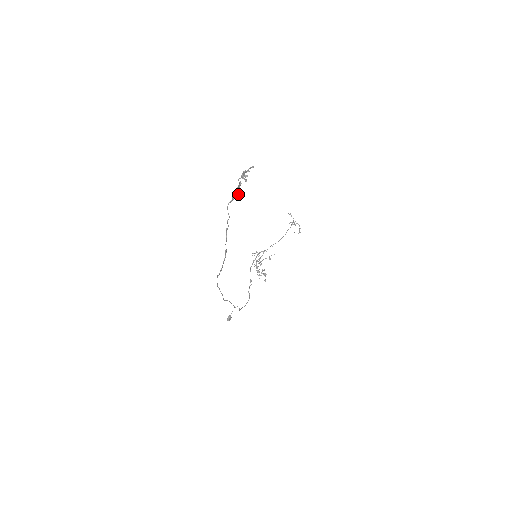
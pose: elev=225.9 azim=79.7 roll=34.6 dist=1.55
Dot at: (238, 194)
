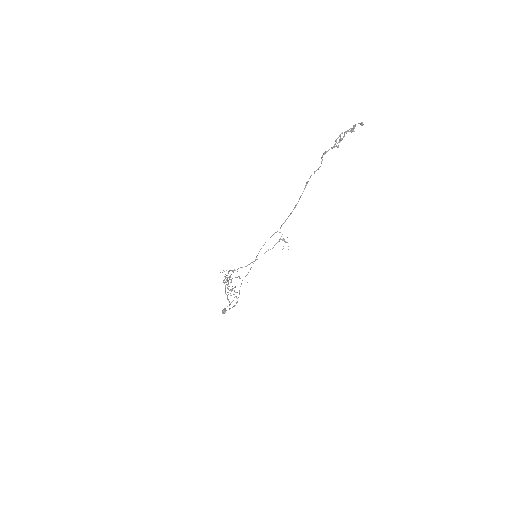
Dot at: occluded
